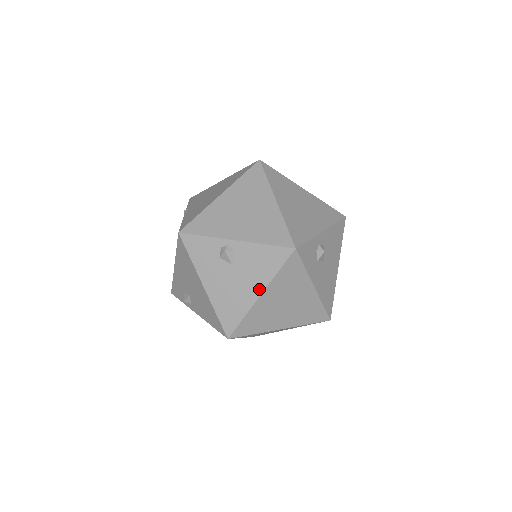
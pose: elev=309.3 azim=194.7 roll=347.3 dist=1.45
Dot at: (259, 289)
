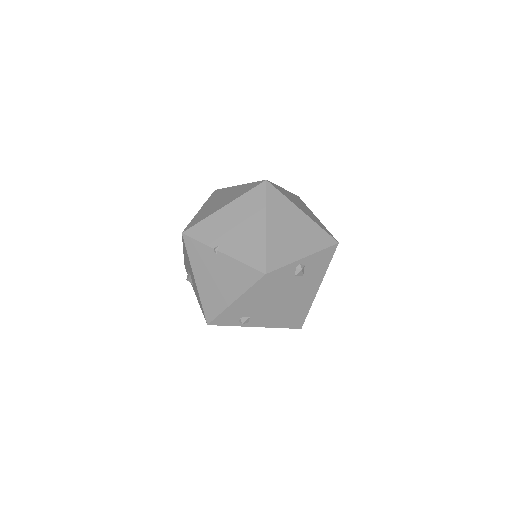
Dot at: (319, 283)
